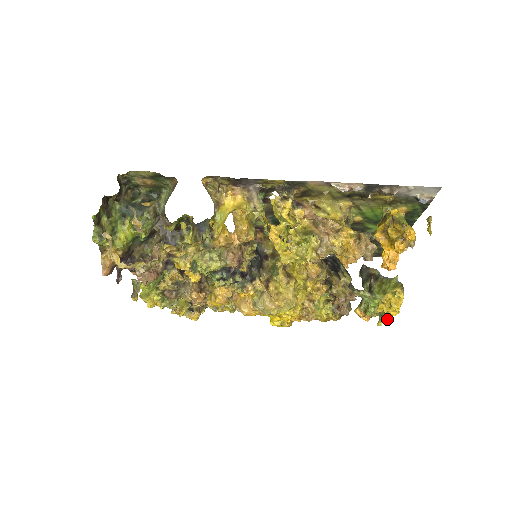
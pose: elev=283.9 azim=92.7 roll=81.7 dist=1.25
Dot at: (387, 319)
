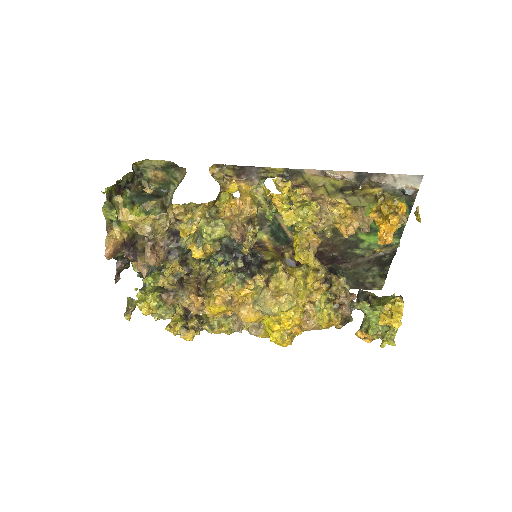
Dot at: (390, 340)
